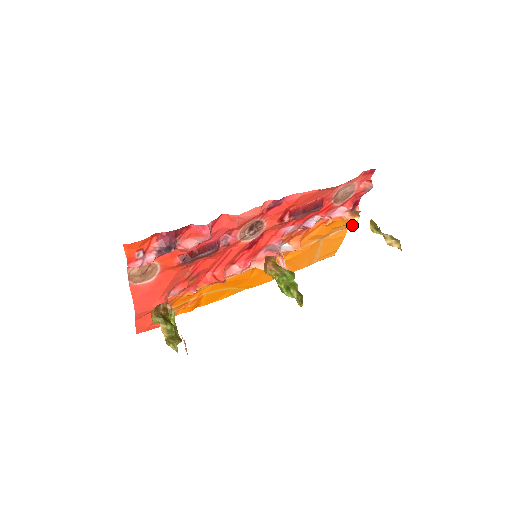
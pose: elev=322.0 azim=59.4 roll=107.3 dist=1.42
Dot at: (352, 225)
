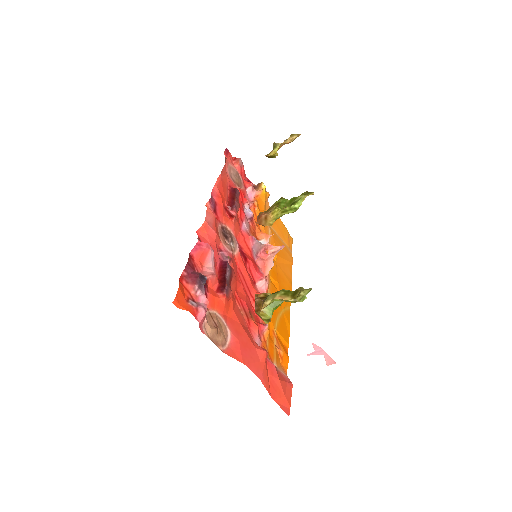
Dot at: (268, 196)
